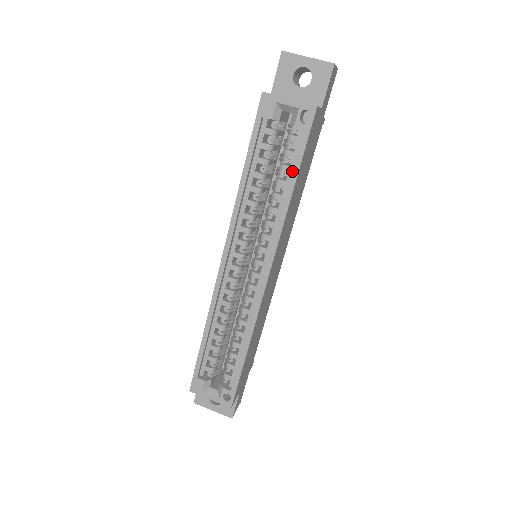
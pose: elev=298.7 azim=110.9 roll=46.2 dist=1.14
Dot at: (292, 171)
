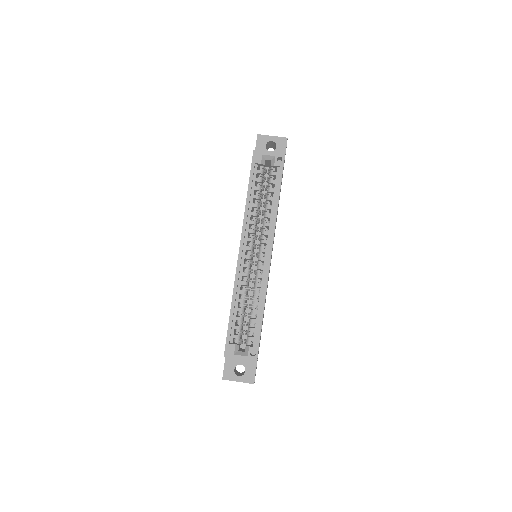
Dot at: (276, 191)
